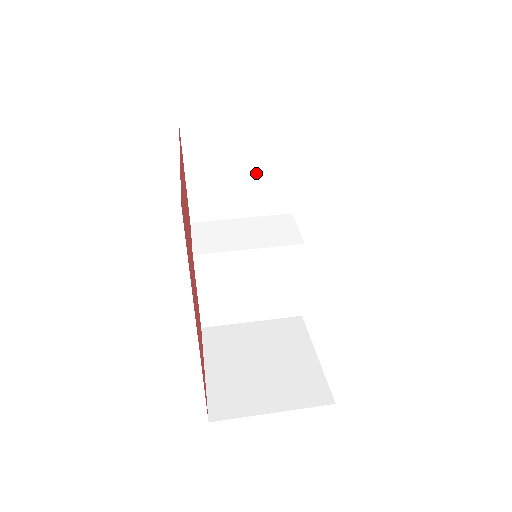
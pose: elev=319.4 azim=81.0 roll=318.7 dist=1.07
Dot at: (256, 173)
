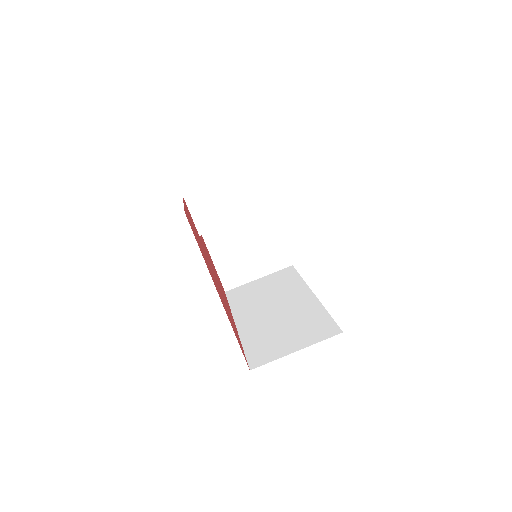
Dot at: occluded
